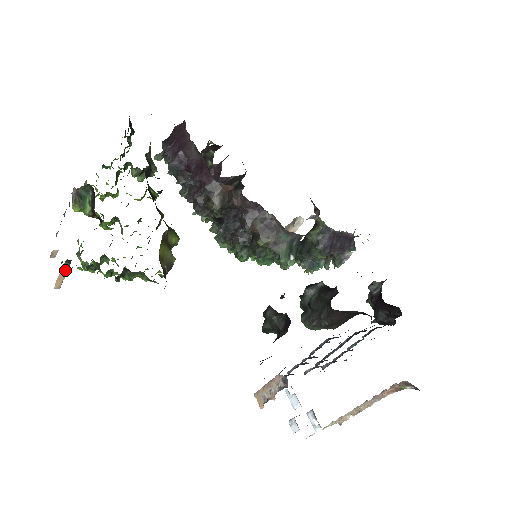
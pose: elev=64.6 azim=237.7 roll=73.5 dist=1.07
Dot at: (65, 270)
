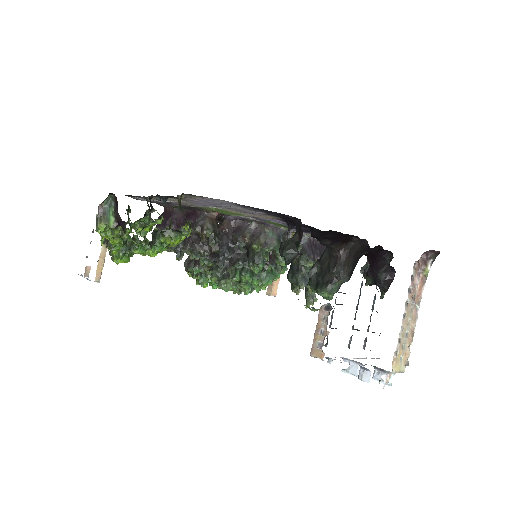
Dot at: (103, 255)
